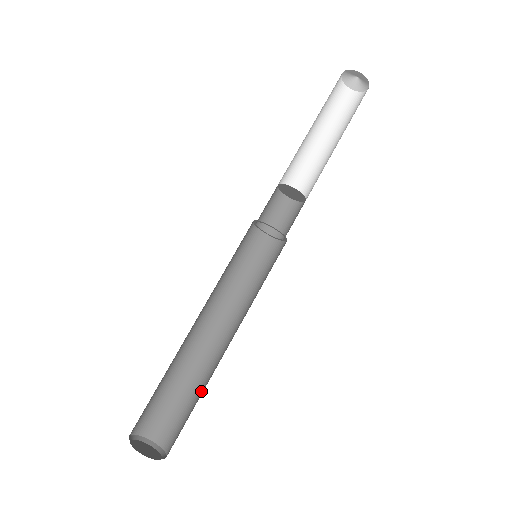
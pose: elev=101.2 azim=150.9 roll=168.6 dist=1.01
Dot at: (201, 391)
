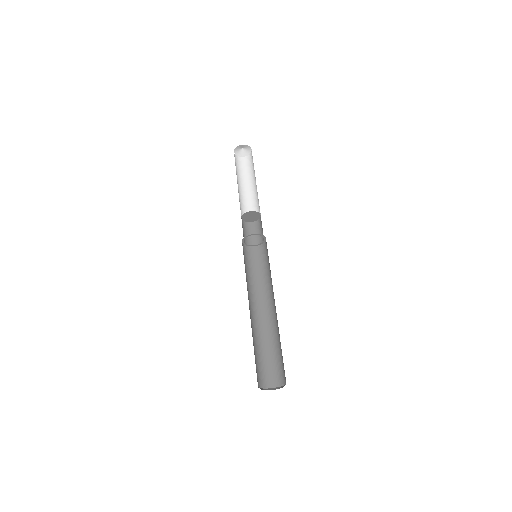
Dot at: (279, 338)
